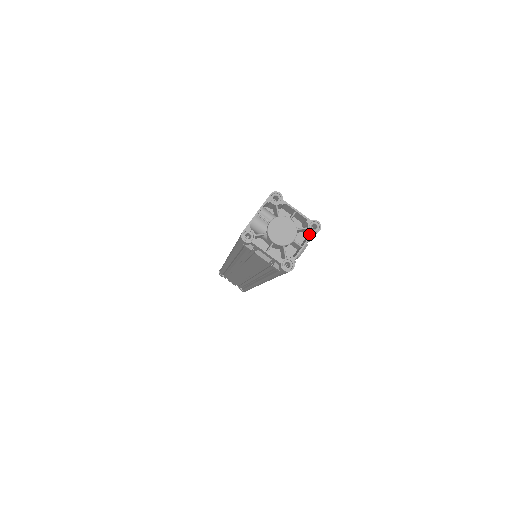
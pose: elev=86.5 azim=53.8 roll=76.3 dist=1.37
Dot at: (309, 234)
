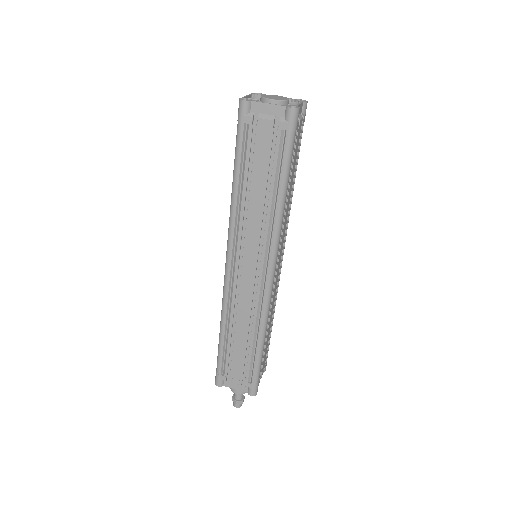
Dot at: (299, 102)
